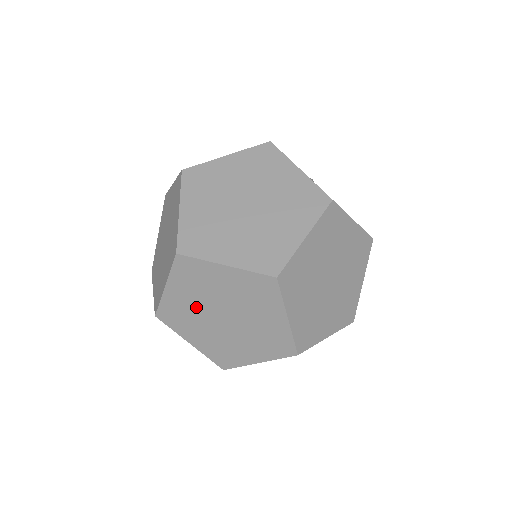
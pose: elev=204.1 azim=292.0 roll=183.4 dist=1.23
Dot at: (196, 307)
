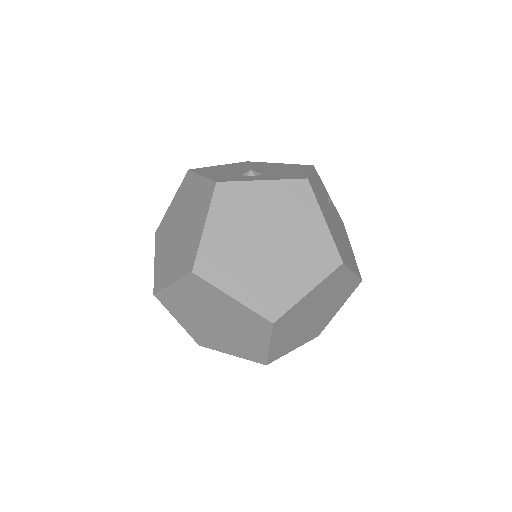
Dot at: (194, 306)
